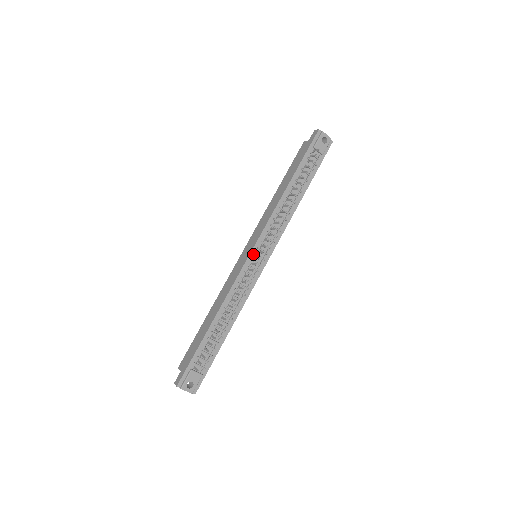
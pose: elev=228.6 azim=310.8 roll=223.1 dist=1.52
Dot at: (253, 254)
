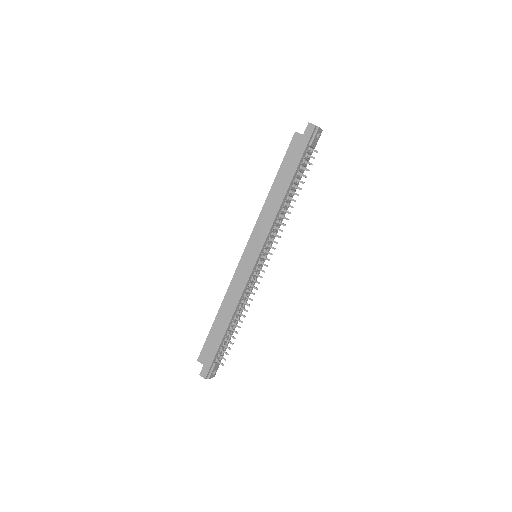
Dot at: (258, 260)
